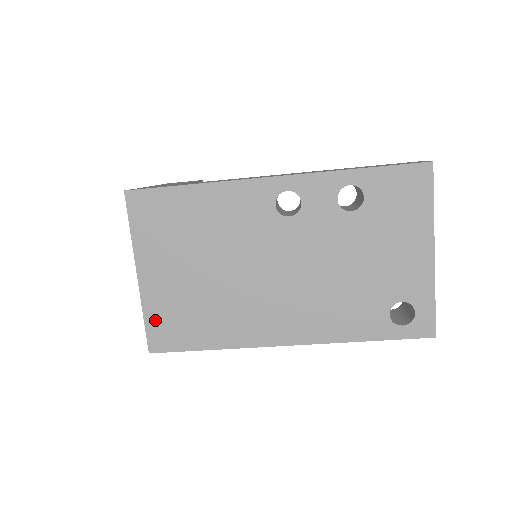
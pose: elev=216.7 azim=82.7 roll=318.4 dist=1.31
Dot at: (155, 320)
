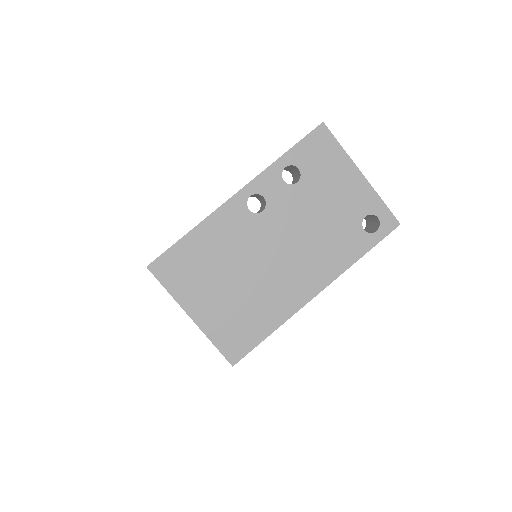
Dot at: (222, 340)
